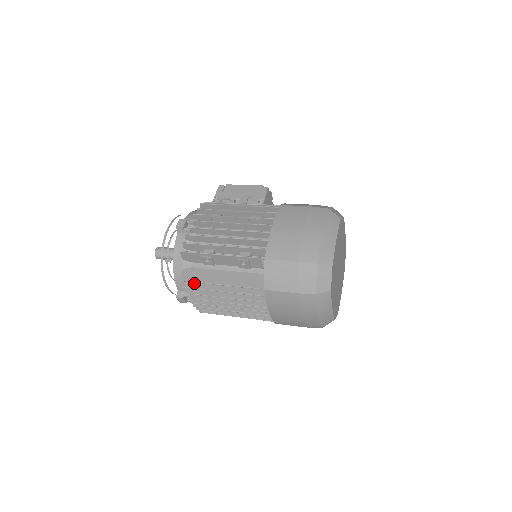
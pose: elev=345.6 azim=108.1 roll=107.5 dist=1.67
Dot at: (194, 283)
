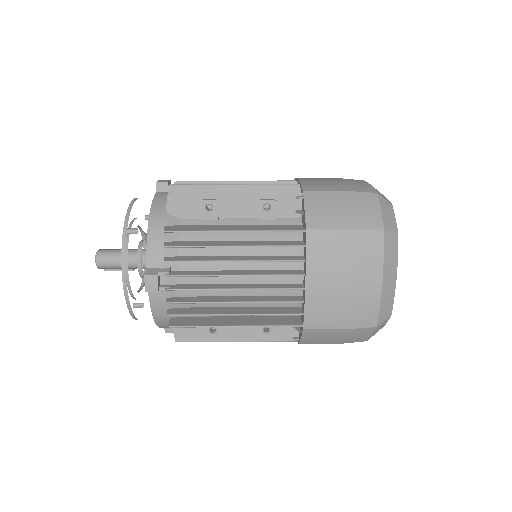
Dot at: (183, 243)
